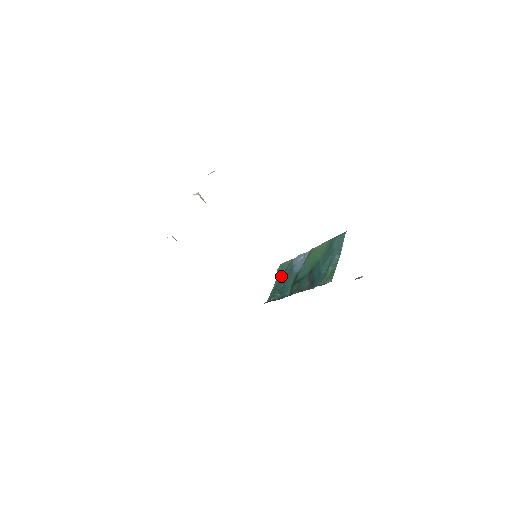
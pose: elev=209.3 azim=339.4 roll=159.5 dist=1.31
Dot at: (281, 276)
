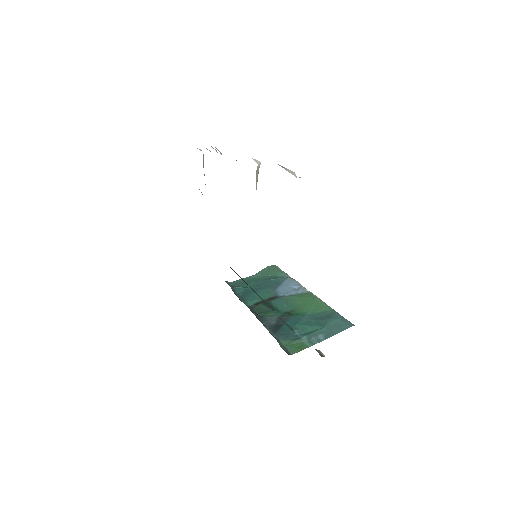
Dot at: (264, 277)
